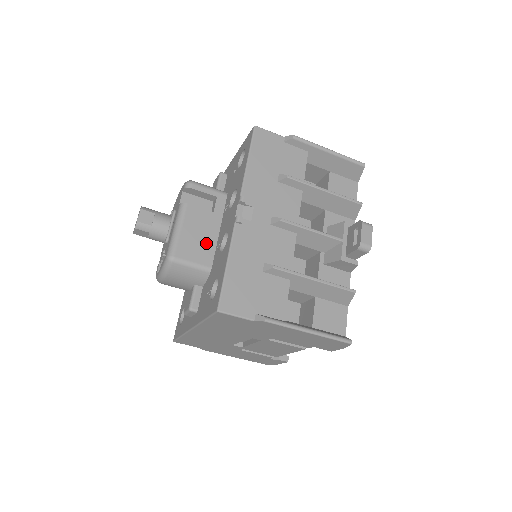
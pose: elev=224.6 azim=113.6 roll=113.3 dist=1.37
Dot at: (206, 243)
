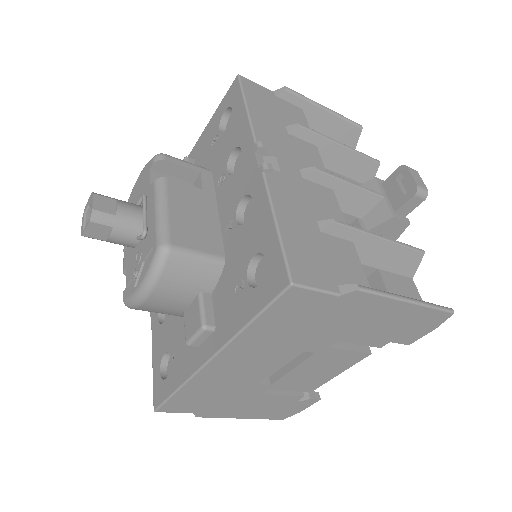
Dot at: (207, 226)
